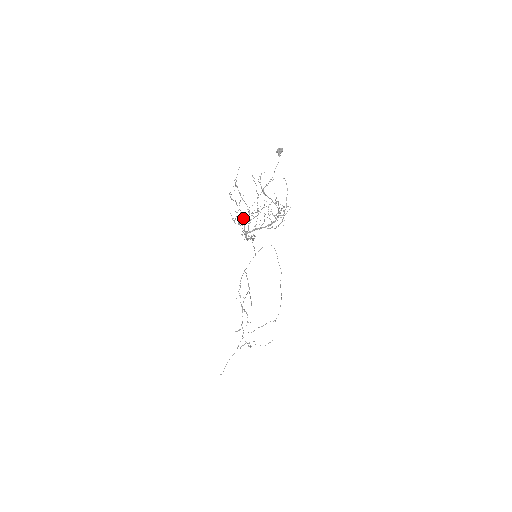
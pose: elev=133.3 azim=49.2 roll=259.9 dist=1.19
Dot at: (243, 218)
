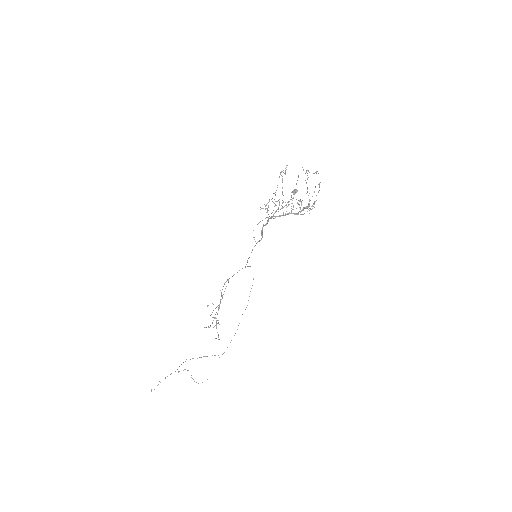
Dot at: (268, 210)
